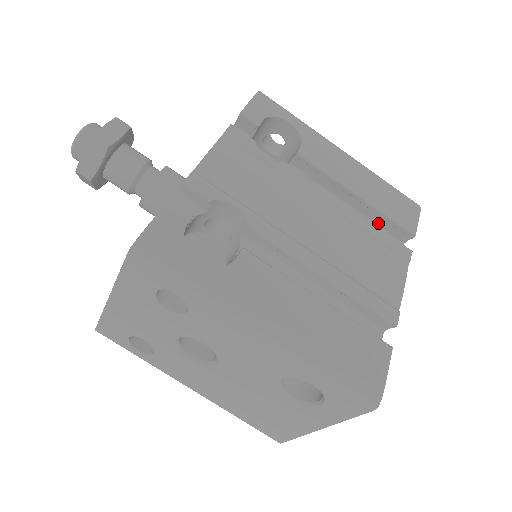
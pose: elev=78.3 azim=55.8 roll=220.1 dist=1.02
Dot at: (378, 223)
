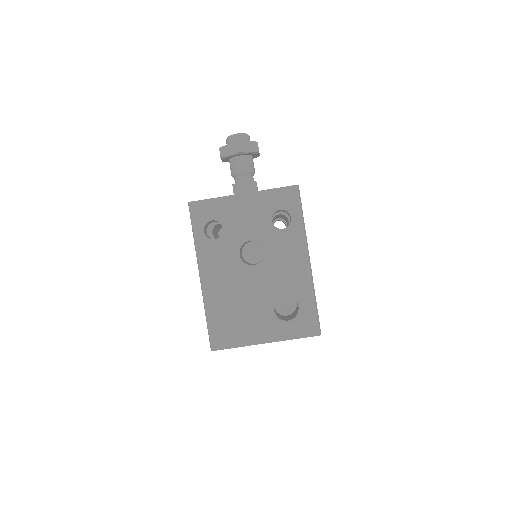
Dot at: occluded
